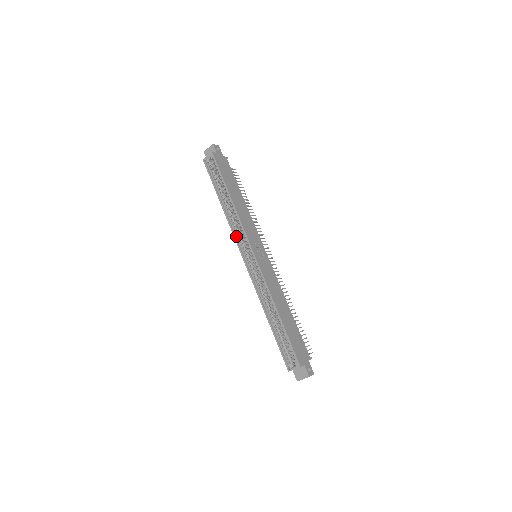
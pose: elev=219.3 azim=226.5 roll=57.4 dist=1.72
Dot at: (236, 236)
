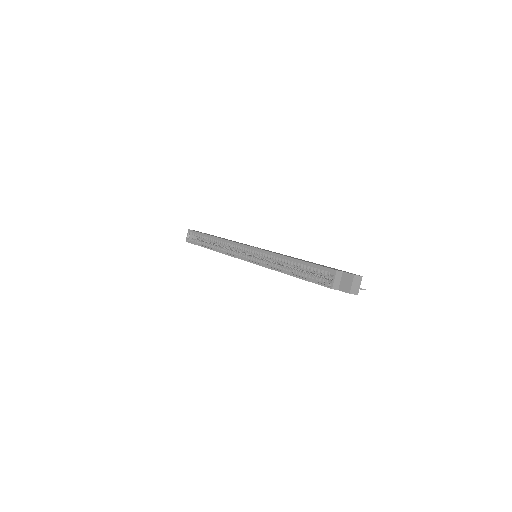
Dot at: (230, 254)
